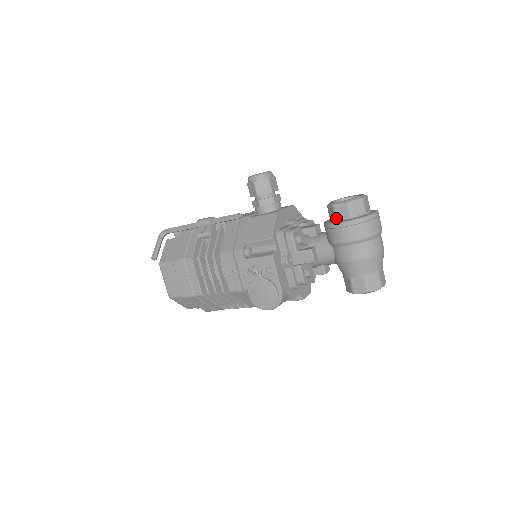
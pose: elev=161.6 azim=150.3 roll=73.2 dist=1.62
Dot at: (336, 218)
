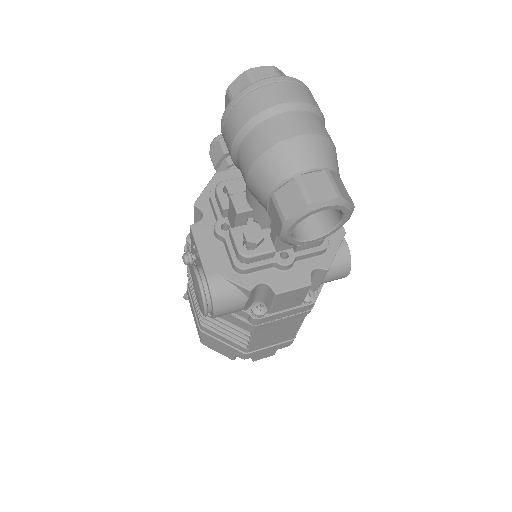
Dot at: occluded
